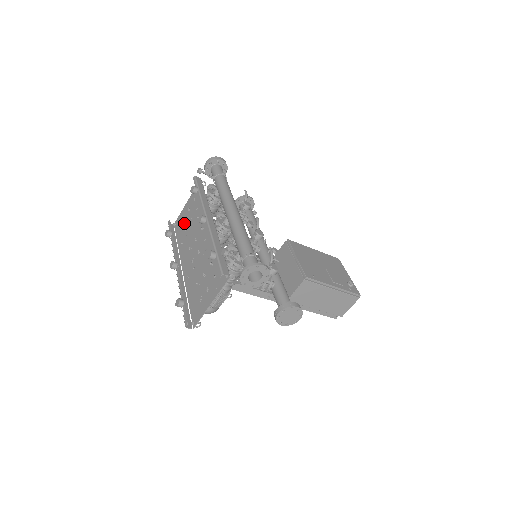
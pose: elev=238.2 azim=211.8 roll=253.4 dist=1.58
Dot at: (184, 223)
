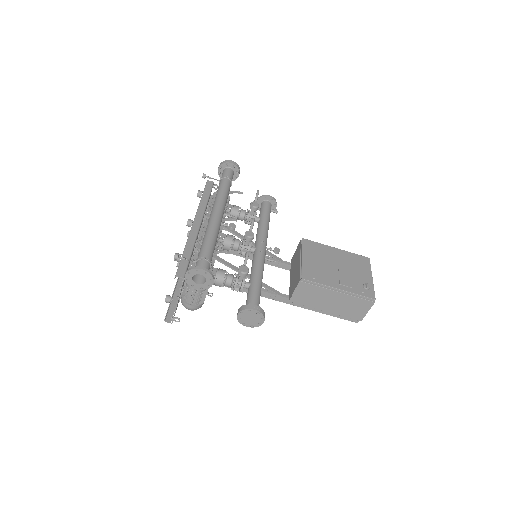
Dot at: occluded
